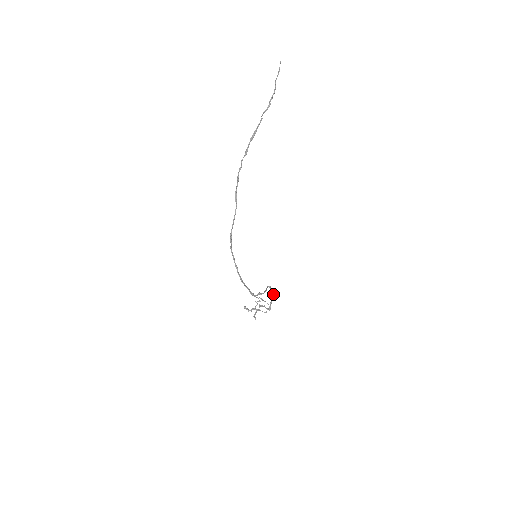
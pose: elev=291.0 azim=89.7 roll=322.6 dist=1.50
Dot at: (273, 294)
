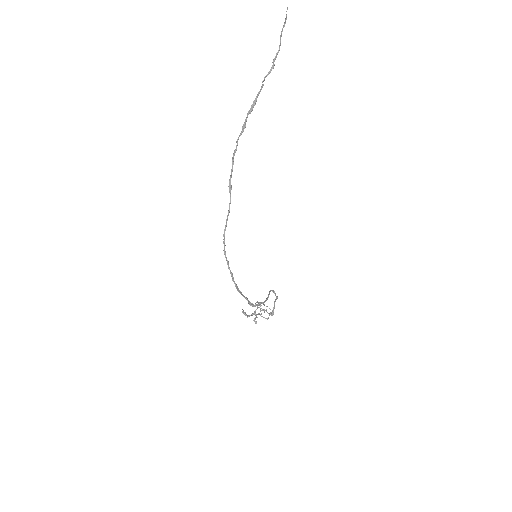
Dot at: (276, 298)
